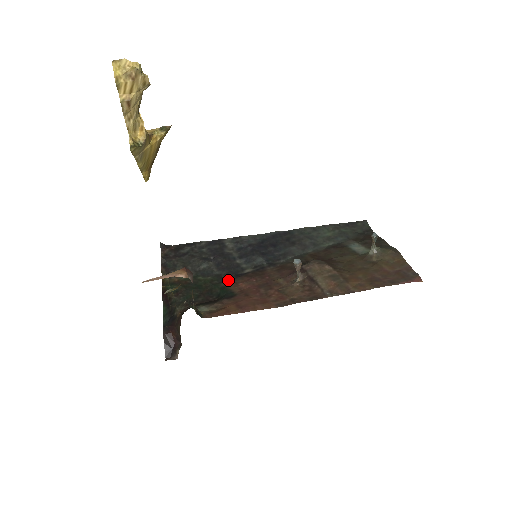
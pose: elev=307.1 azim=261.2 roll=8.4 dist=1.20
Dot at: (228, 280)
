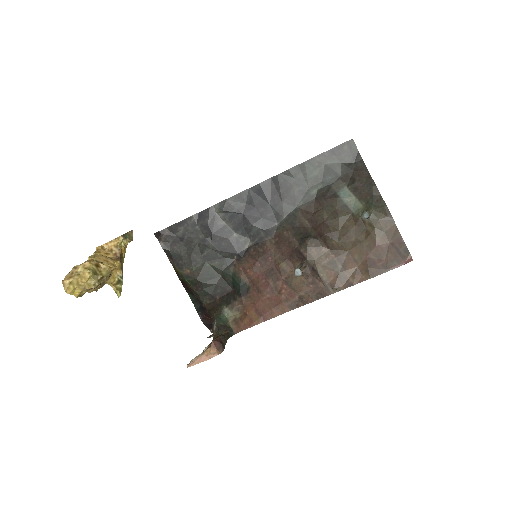
Dot at: (234, 262)
